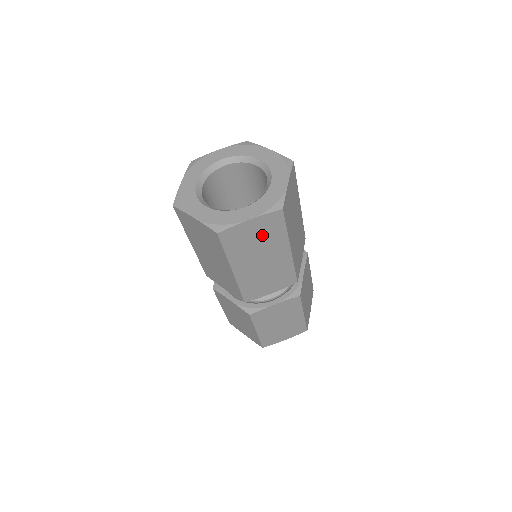
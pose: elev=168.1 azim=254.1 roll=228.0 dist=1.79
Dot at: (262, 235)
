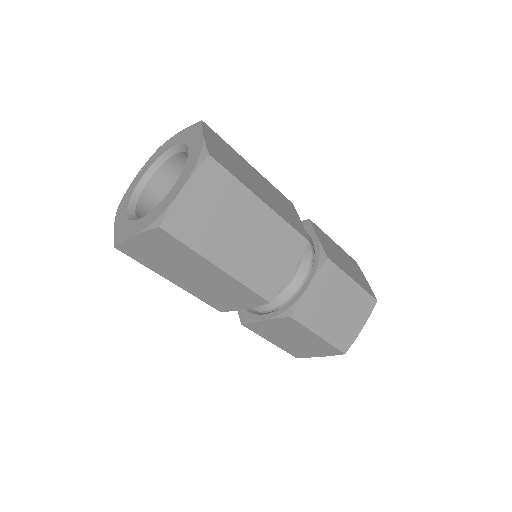
Dot at: (166, 252)
